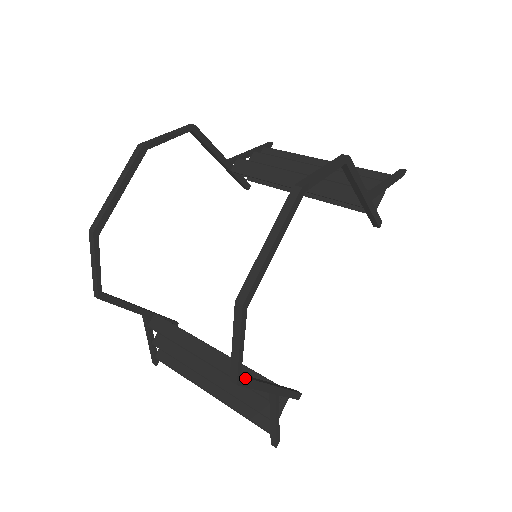
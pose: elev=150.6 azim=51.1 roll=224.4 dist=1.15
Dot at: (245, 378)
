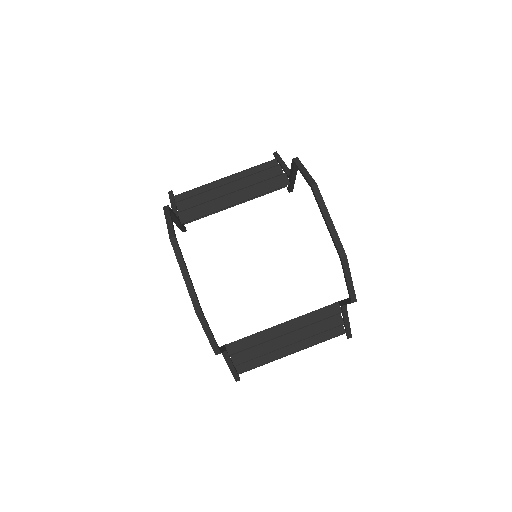
Dot at: occluded
